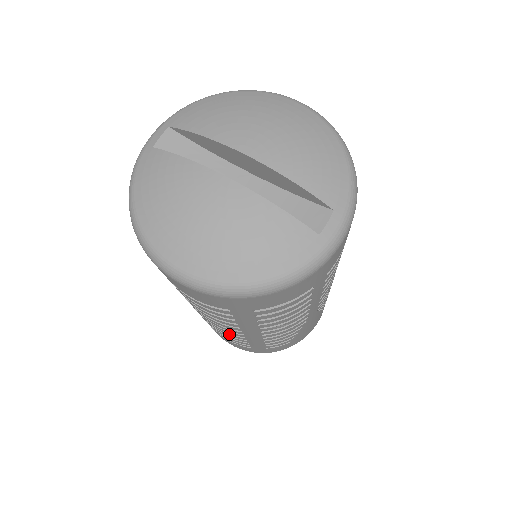
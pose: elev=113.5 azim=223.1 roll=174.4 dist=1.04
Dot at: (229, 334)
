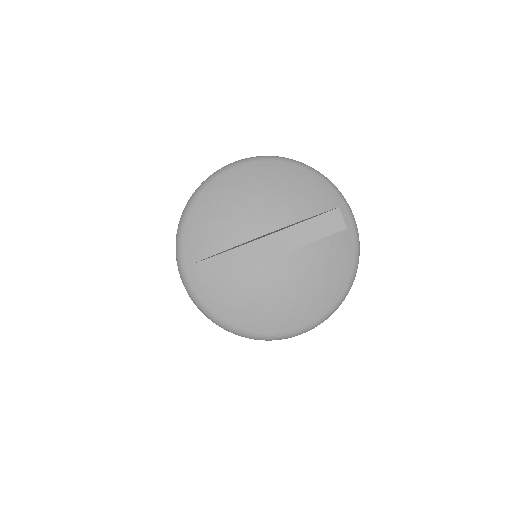
Dot at: occluded
